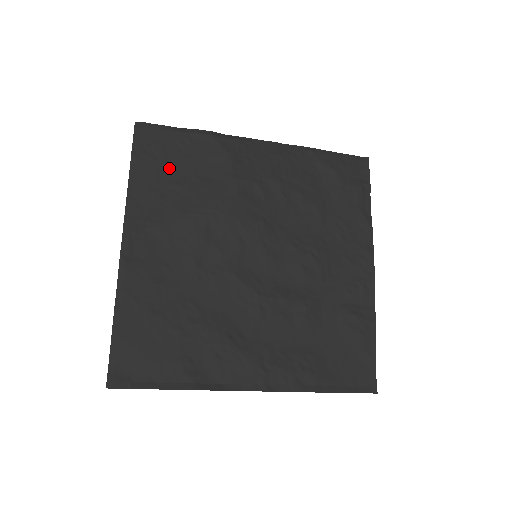
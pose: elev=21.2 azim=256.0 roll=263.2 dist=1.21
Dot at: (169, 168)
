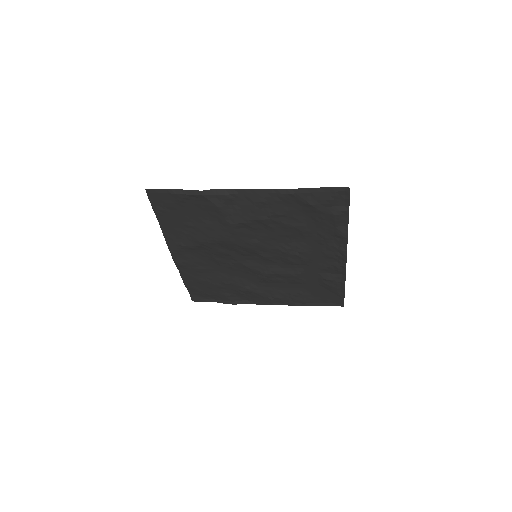
Dot at: (181, 216)
